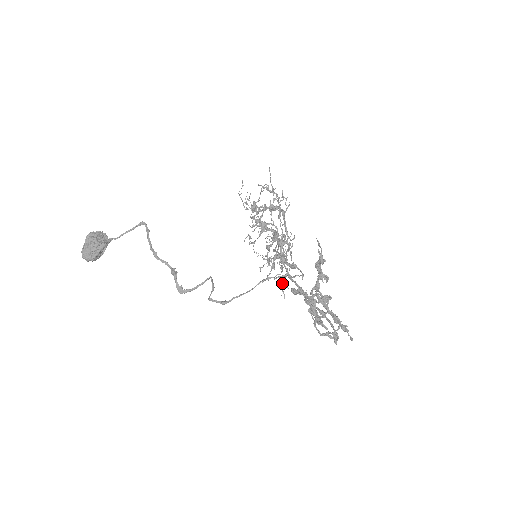
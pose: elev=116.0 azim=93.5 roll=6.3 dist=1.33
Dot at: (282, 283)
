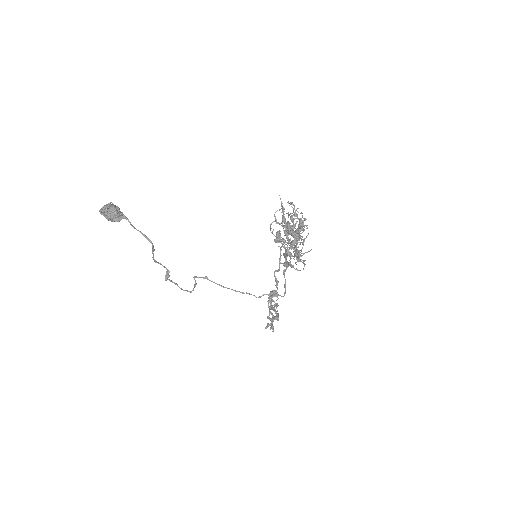
Dot at: (288, 235)
